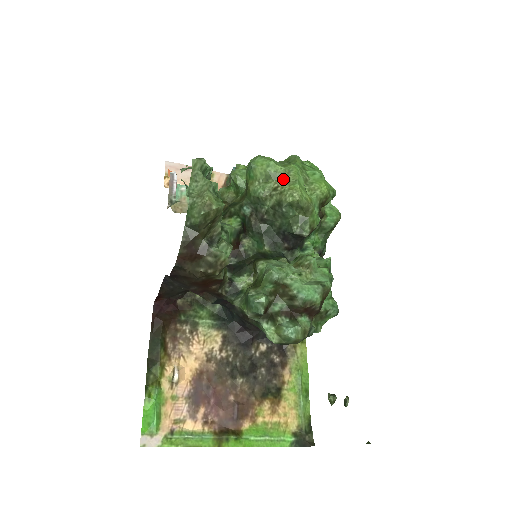
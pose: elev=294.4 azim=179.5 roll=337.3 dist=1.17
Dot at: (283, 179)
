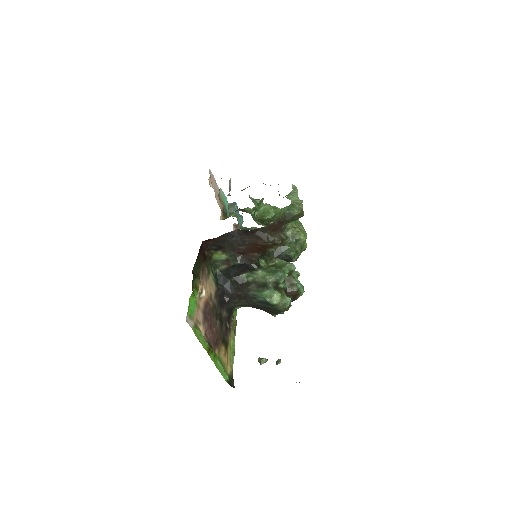
Dot at: (299, 226)
